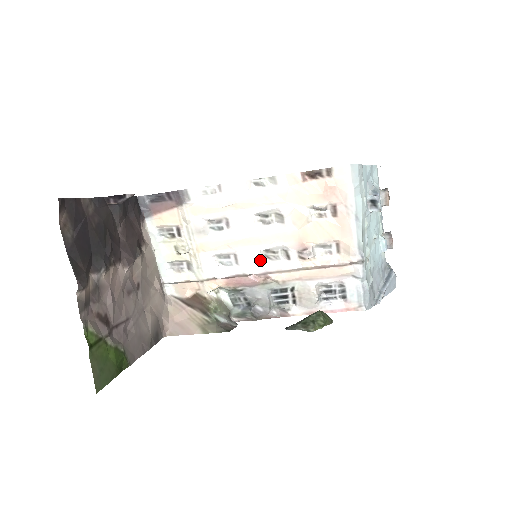
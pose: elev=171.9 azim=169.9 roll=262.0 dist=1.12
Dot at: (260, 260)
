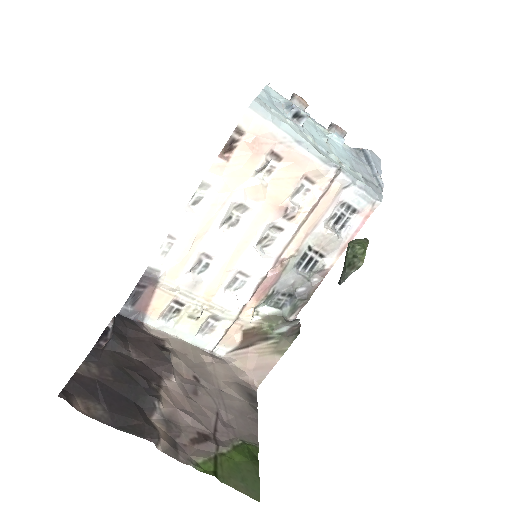
Dot at: (262, 255)
